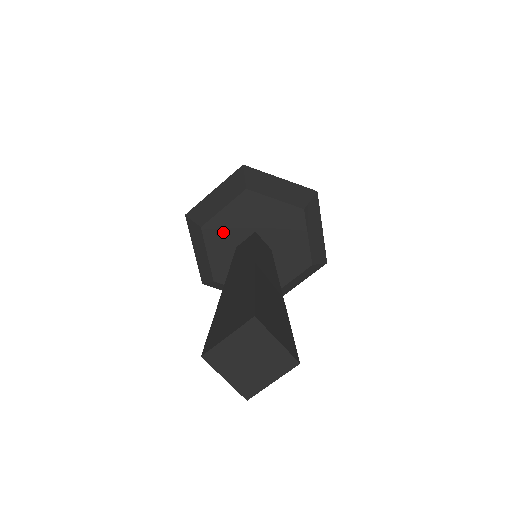
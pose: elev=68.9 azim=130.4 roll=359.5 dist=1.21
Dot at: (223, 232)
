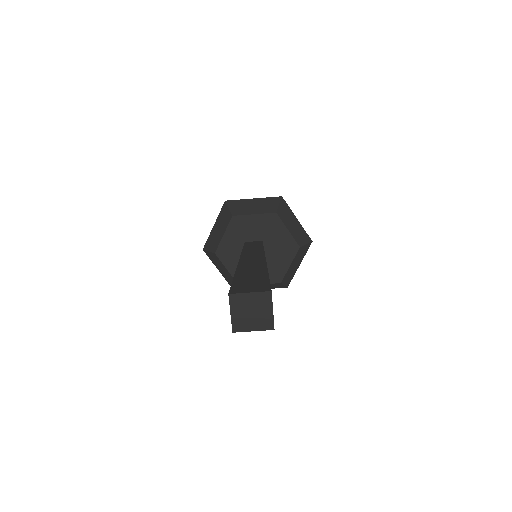
Dot at: (243, 228)
